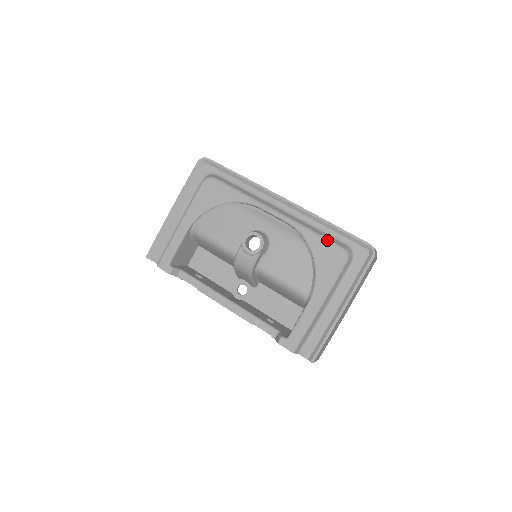
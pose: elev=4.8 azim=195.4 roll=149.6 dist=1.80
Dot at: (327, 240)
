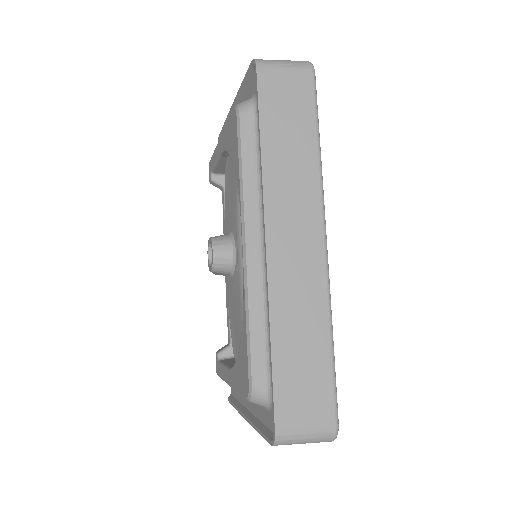
Dot at: (248, 355)
